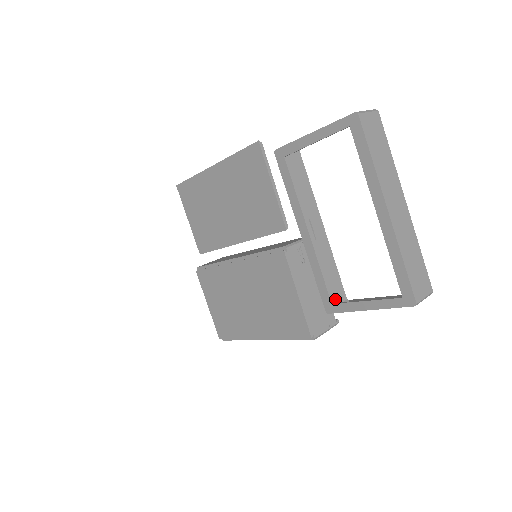
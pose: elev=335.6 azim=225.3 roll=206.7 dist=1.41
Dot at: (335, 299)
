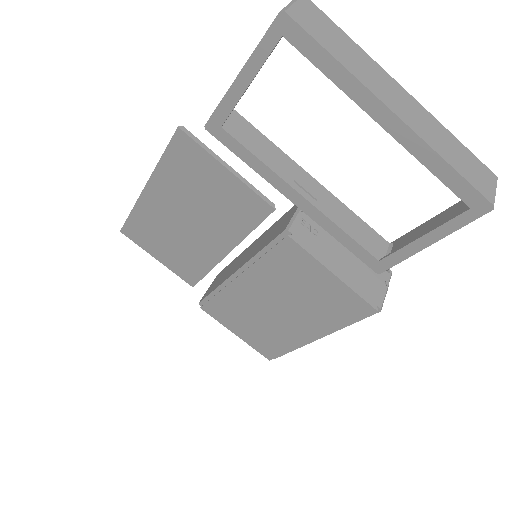
Dot at: (378, 253)
